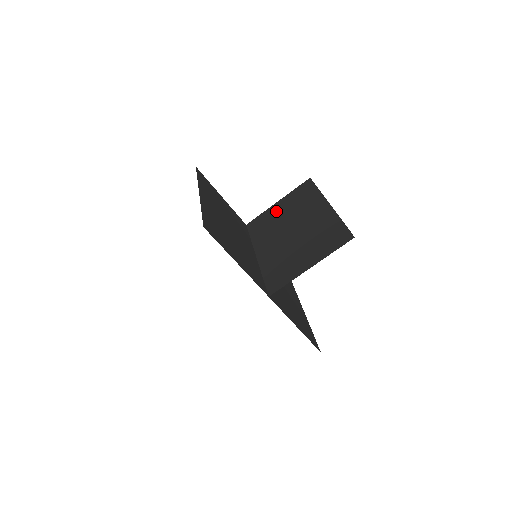
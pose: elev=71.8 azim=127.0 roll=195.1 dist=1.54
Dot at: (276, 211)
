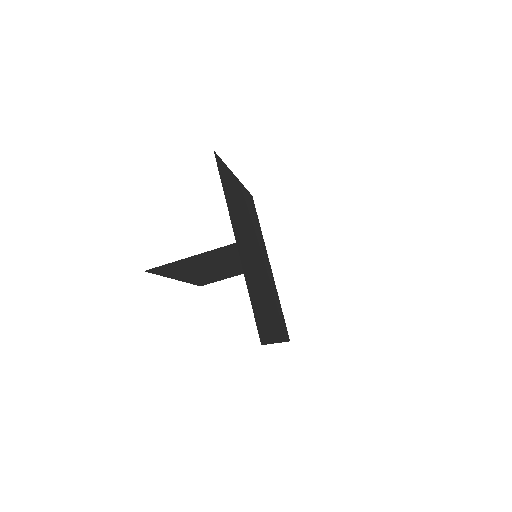
Dot at: occluded
